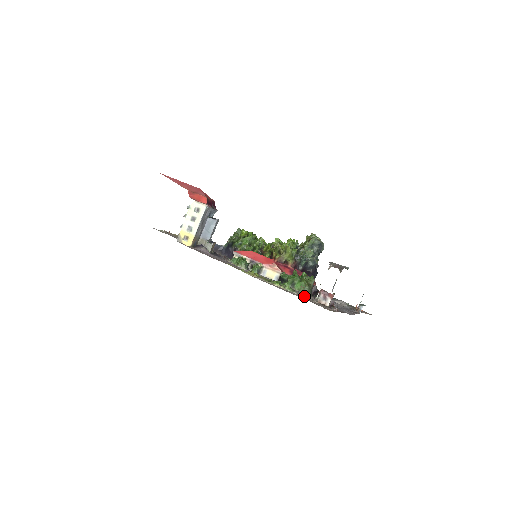
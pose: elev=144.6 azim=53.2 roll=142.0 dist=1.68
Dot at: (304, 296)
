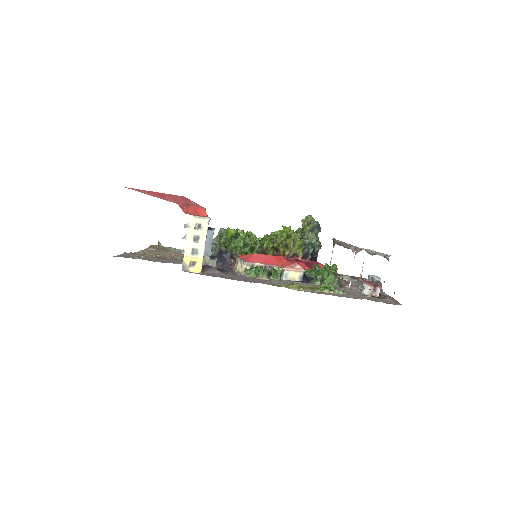
Dot at: (351, 293)
